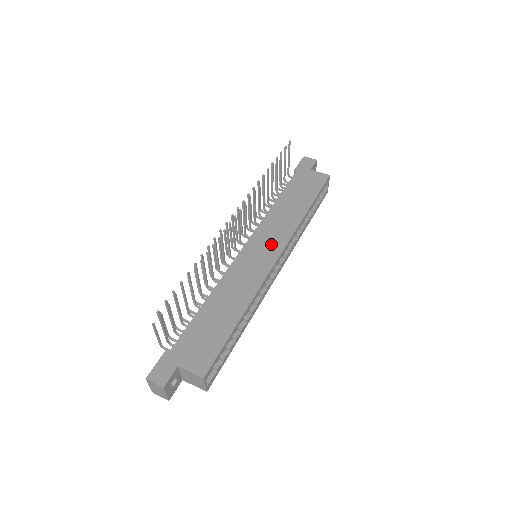
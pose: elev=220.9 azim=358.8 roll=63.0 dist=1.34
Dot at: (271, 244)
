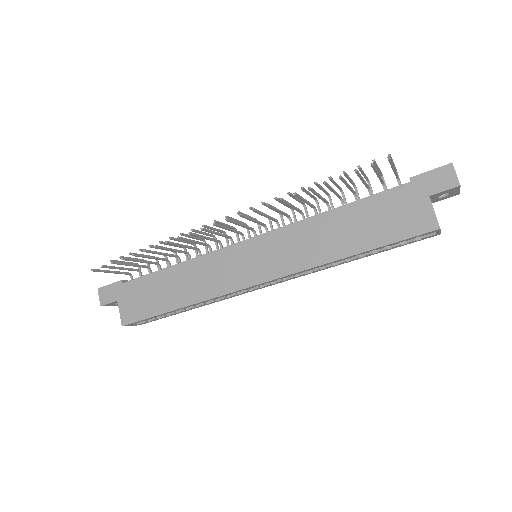
Dot at: (268, 262)
